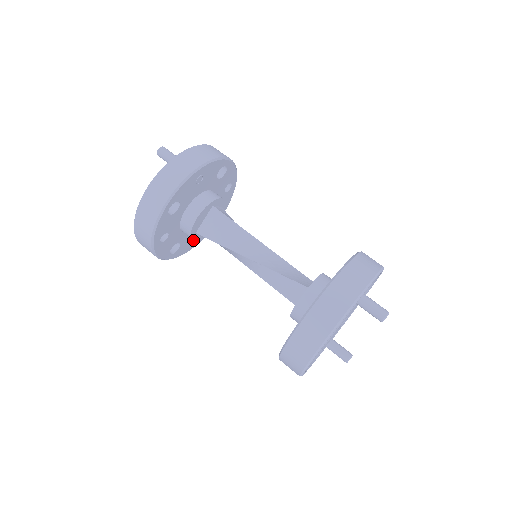
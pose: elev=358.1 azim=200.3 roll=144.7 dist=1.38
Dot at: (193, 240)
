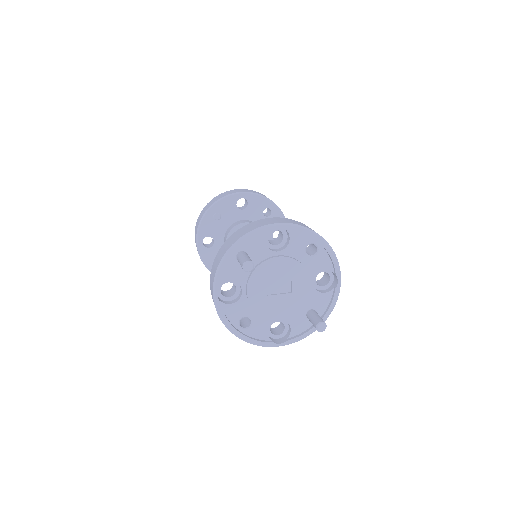
Dot at: occluded
